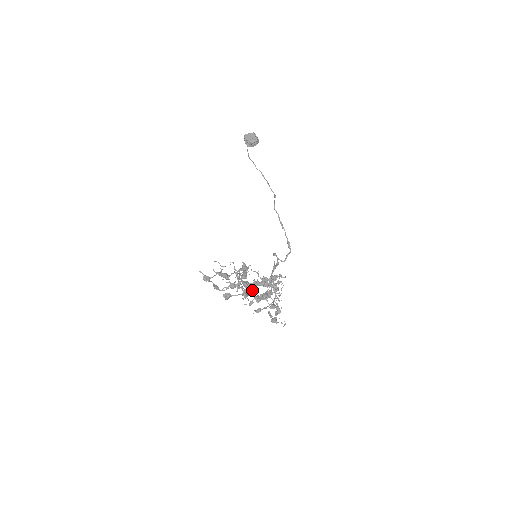
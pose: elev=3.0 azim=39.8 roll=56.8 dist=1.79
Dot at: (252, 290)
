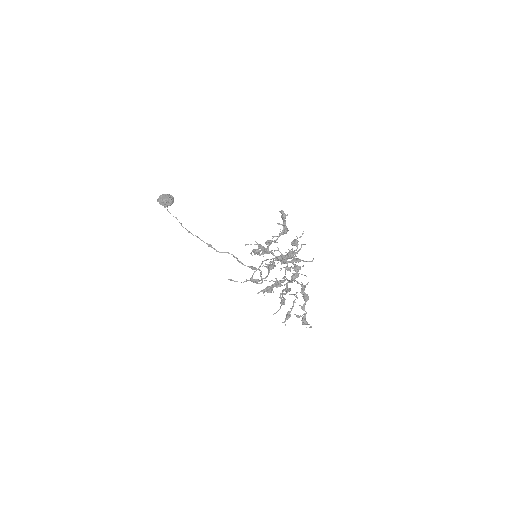
Dot at: (286, 266)
